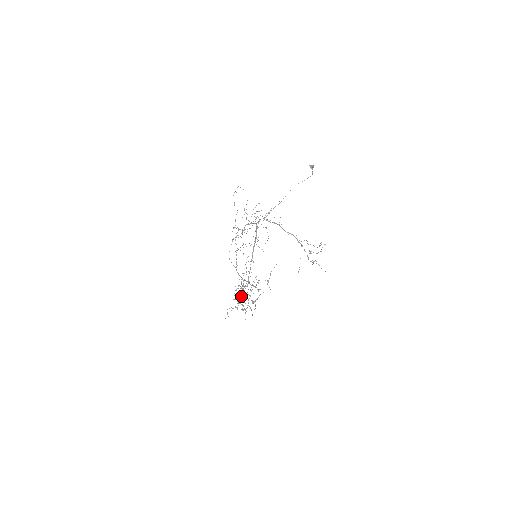
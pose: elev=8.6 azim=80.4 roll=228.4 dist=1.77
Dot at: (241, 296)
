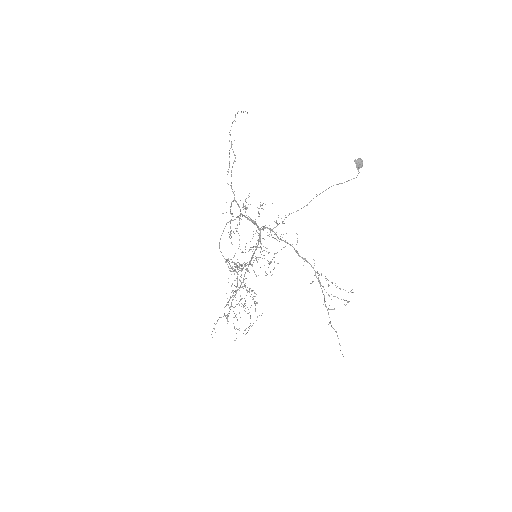
Dot at: occluded
